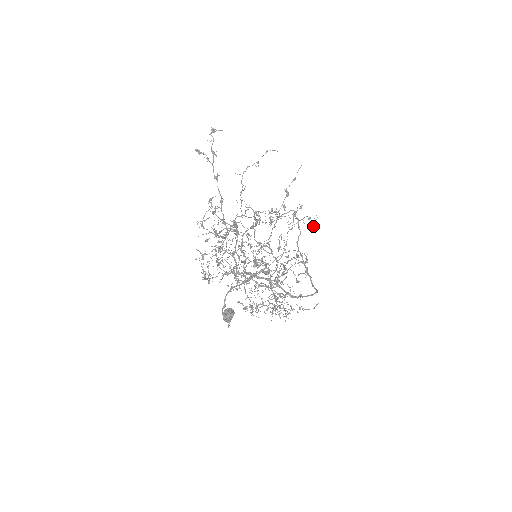
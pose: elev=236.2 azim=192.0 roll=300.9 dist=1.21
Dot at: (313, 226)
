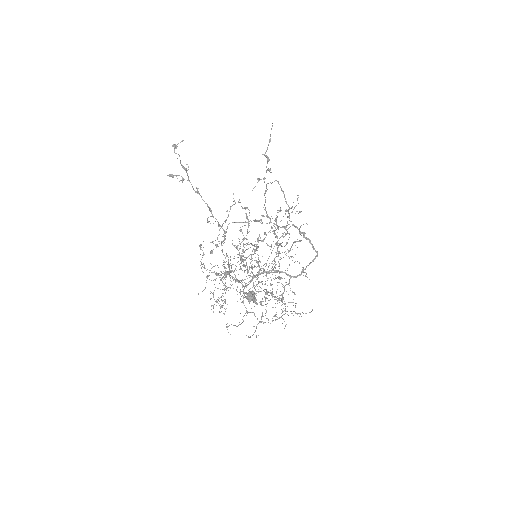
Dot at: (297, 211)
